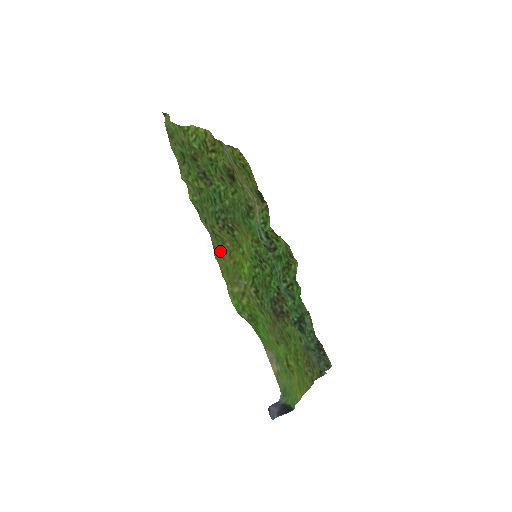
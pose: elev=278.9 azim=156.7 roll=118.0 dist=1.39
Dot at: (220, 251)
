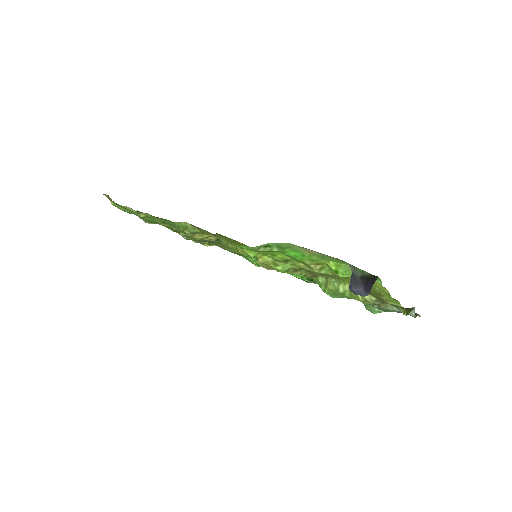
Dot at: (205, 231)
